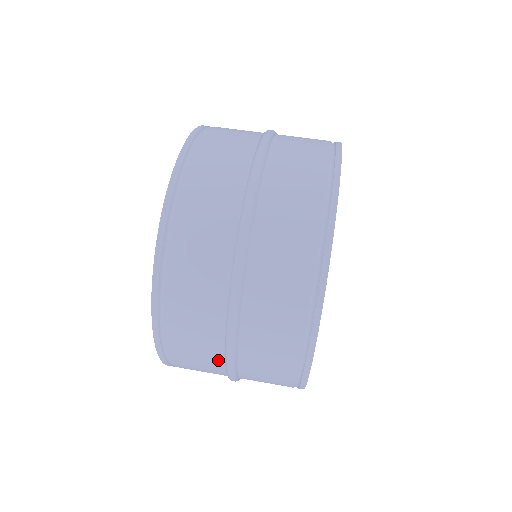
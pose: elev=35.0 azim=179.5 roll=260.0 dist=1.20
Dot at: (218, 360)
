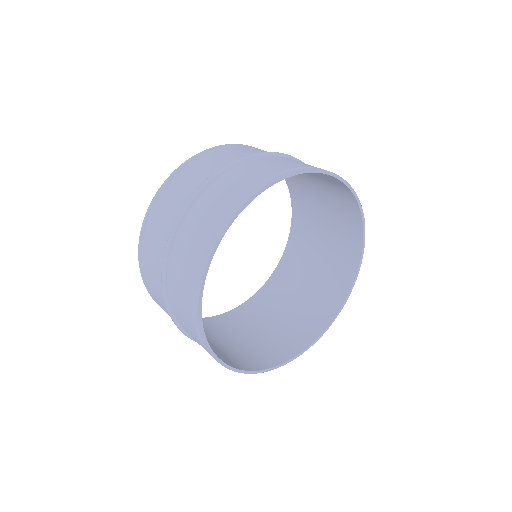
Dot at: occluded
